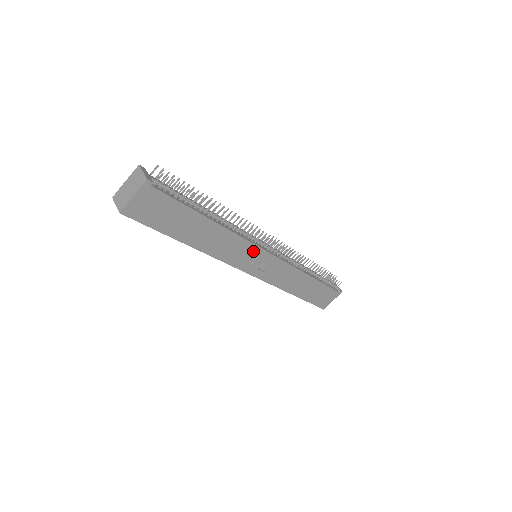
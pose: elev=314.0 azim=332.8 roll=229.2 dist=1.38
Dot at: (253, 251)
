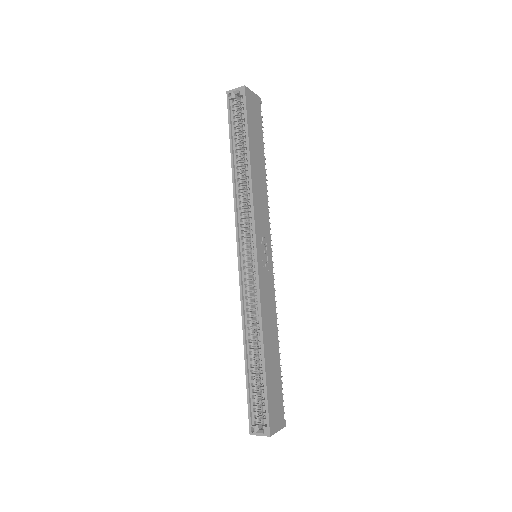
Dot at: (267, 234)
